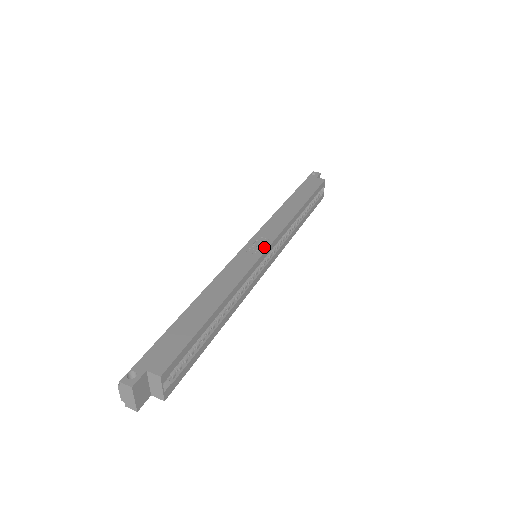
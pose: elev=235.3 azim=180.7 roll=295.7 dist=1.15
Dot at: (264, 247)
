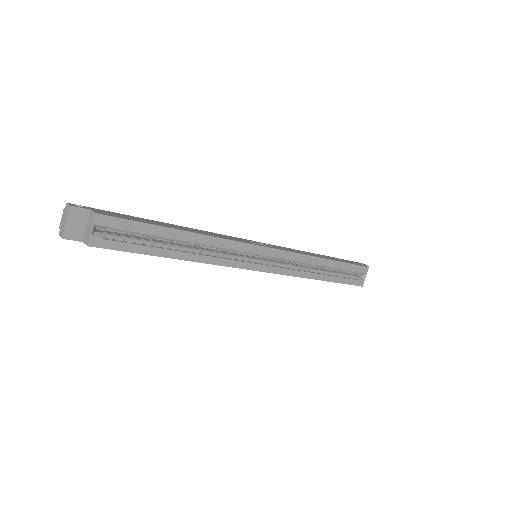
Dot at: (265, 245)
